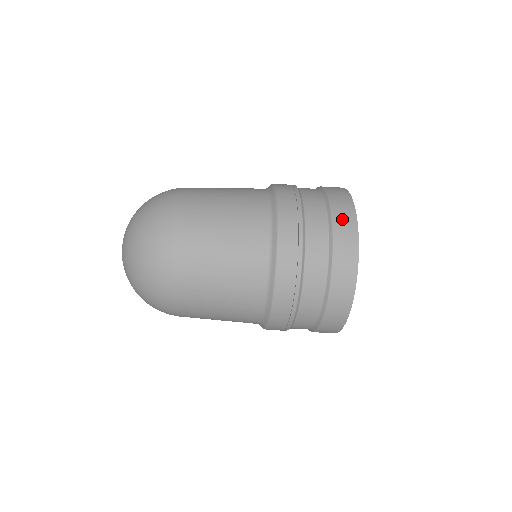
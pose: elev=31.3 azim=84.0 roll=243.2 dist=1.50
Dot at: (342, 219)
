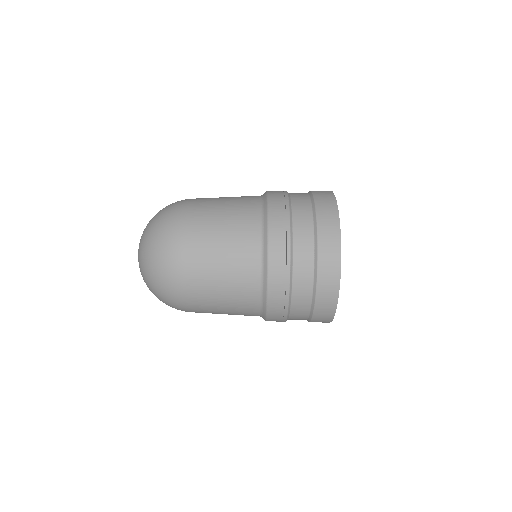
Dot at: (325, 216)
